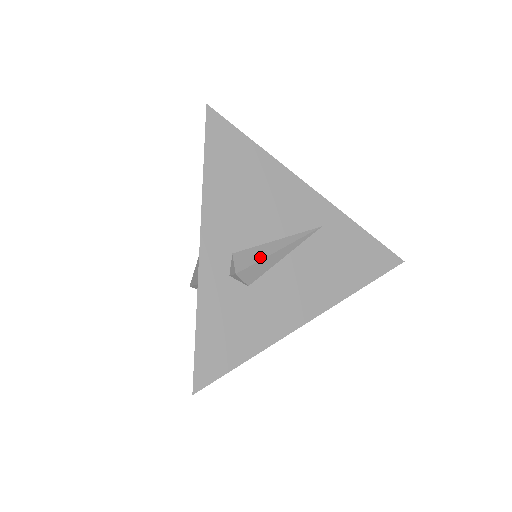
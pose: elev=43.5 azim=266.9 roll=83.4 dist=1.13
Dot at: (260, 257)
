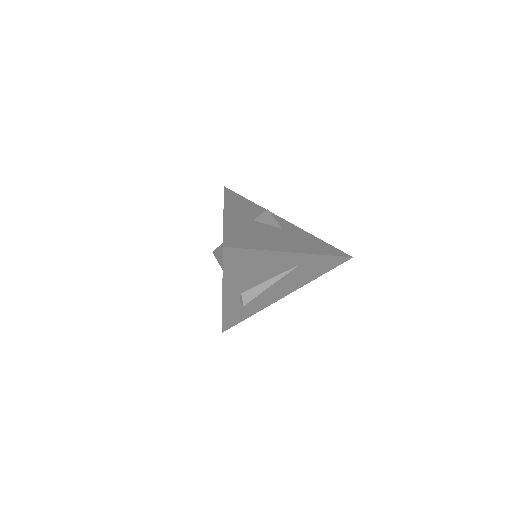
Dot at: (258, 294)
